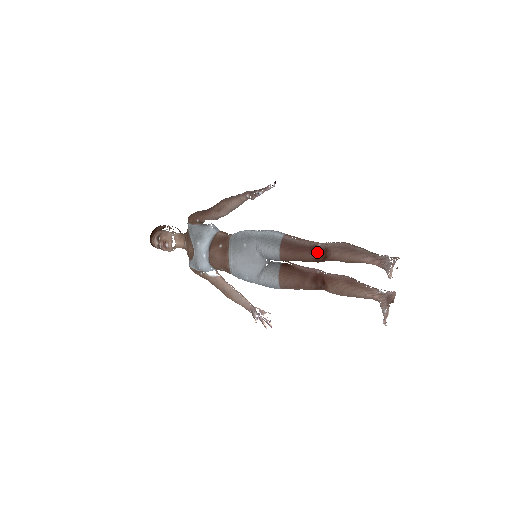
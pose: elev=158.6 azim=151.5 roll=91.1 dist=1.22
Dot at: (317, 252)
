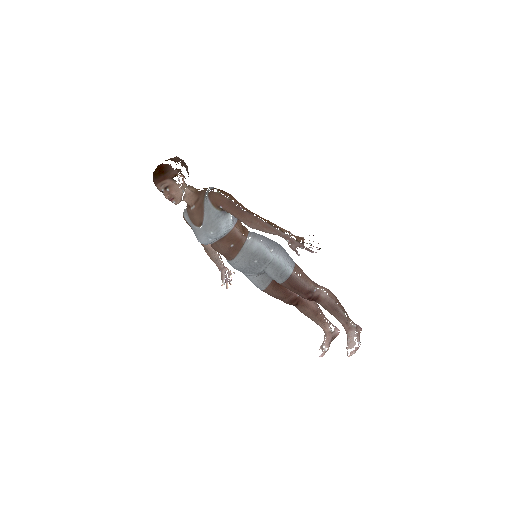
Dot at: (310, 298)
